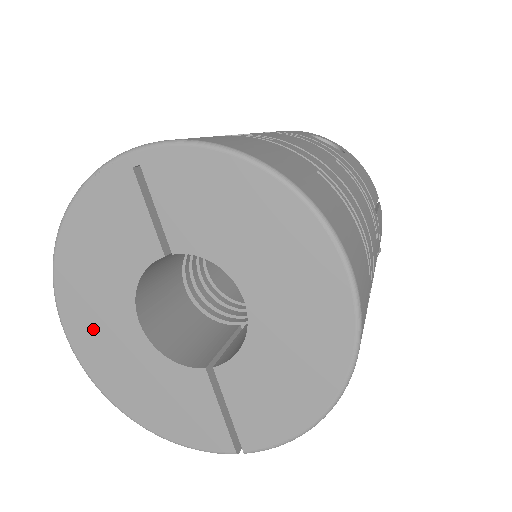
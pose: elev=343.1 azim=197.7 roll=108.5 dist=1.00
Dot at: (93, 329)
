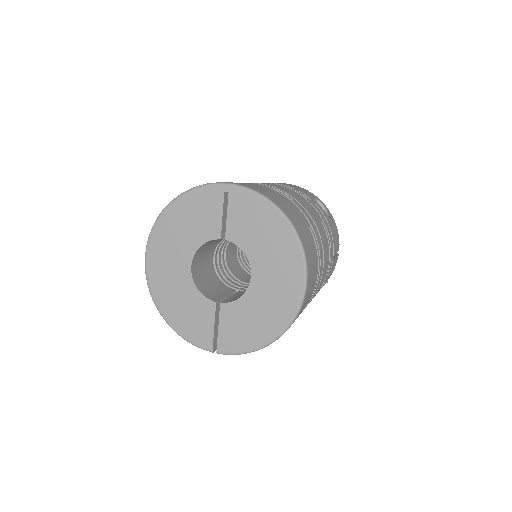
Dot at: (163, 260)
